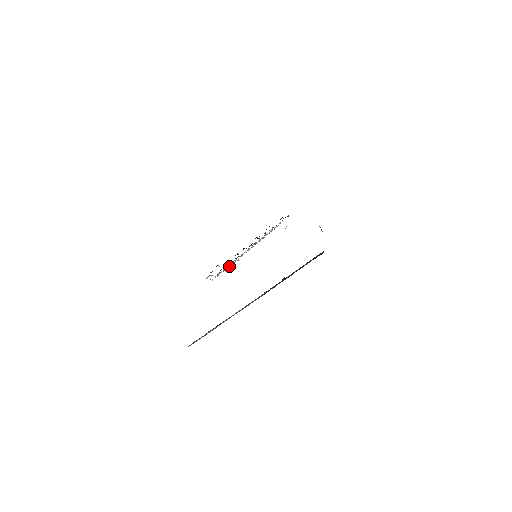
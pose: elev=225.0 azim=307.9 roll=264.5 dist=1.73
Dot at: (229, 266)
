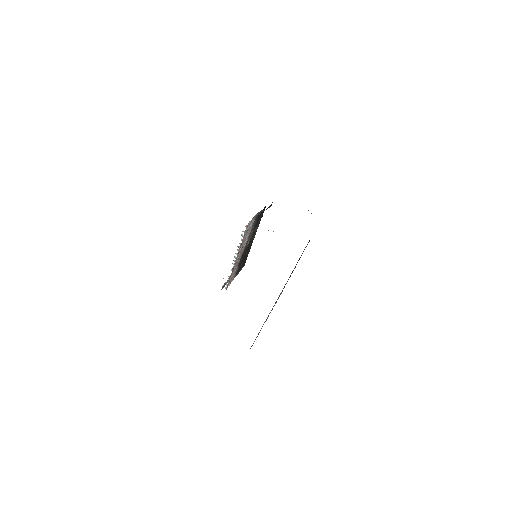
Dot at: occluded
